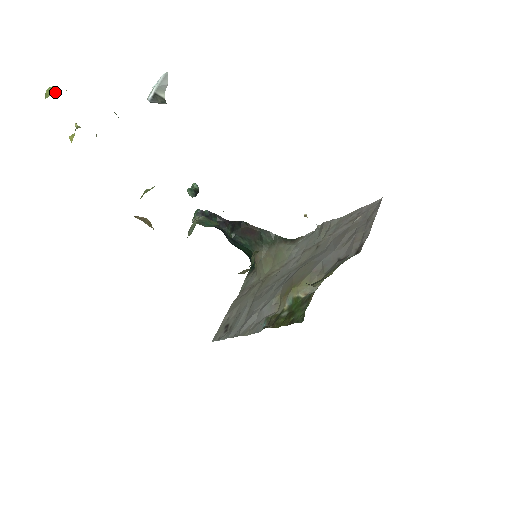
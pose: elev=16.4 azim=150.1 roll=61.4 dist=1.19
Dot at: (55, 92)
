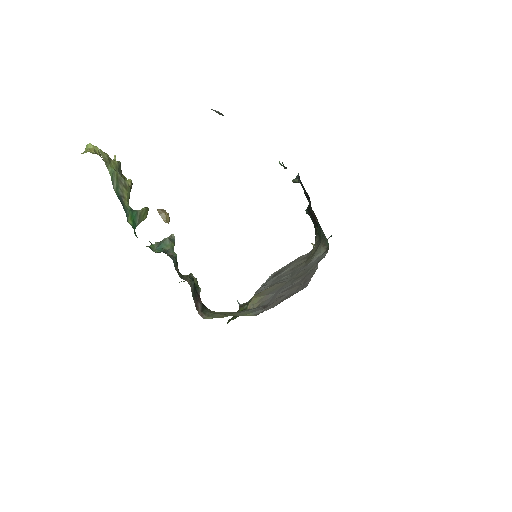
Dot at: (87, 150)
